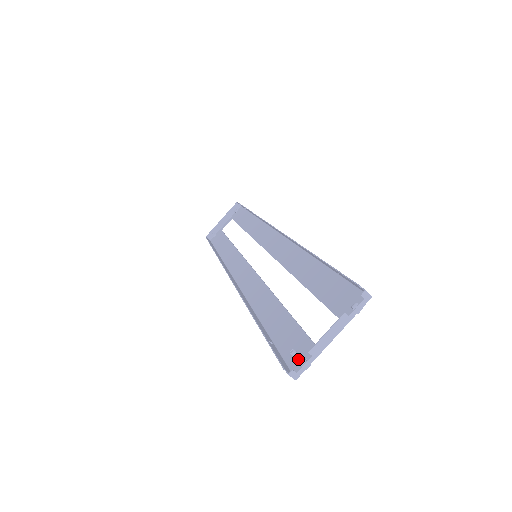
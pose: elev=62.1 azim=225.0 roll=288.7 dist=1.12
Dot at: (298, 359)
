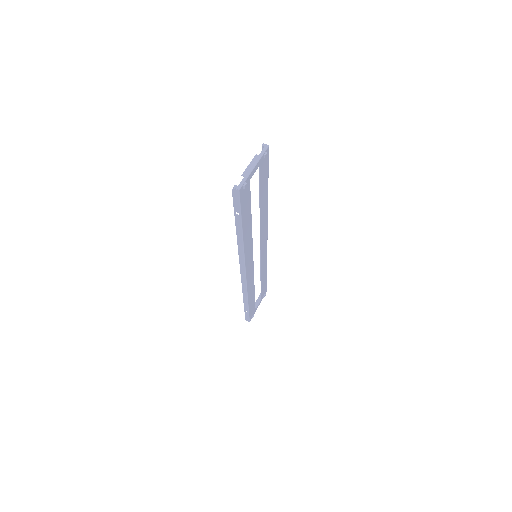
Dot at: (243, 191)
